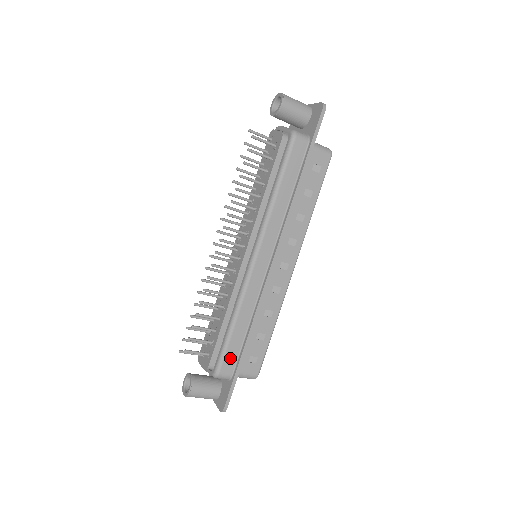
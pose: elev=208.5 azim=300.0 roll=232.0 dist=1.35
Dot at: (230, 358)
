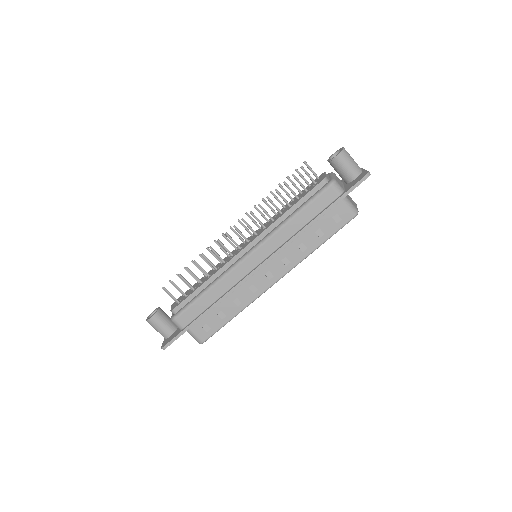
Dot at: (190, 314)
